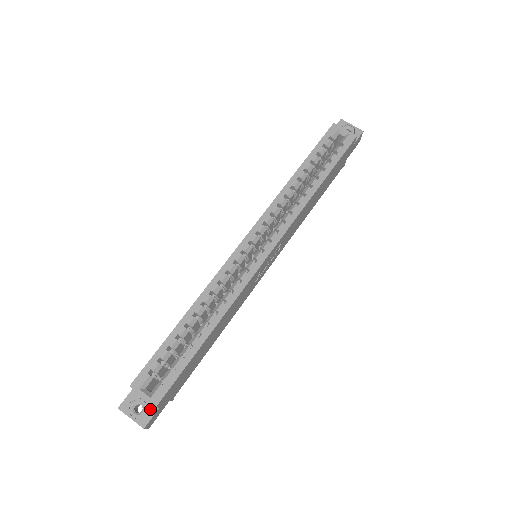
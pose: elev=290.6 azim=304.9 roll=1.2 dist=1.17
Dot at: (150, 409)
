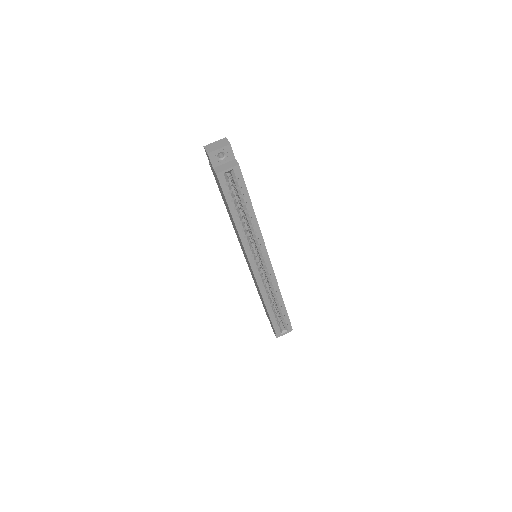
Dot at: occluded
